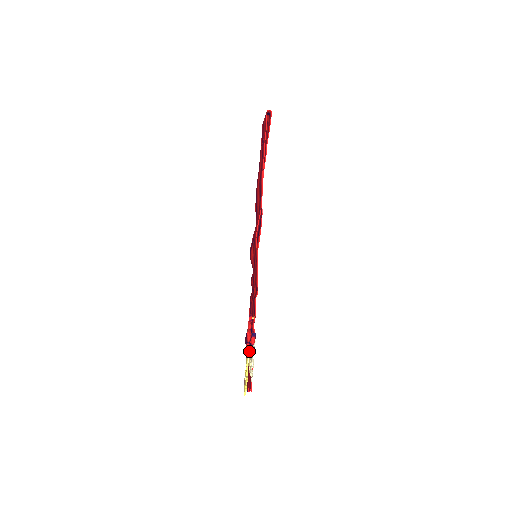
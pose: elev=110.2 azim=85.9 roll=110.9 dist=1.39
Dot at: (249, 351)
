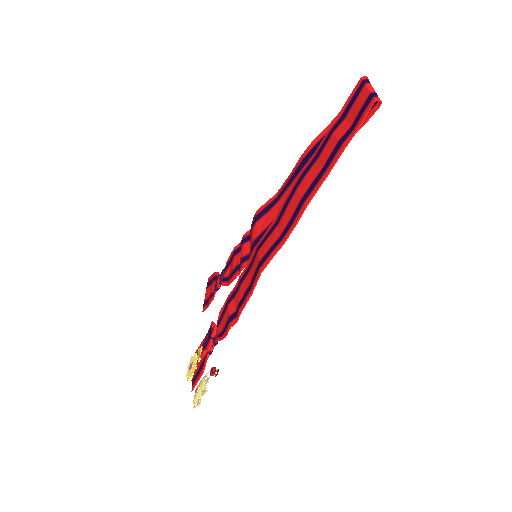
Dot at: (204, 355)
